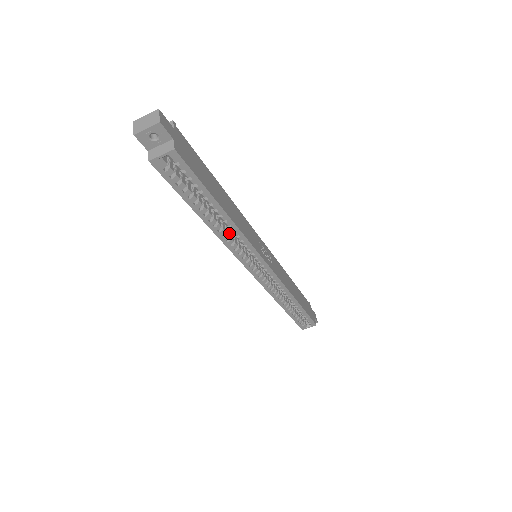
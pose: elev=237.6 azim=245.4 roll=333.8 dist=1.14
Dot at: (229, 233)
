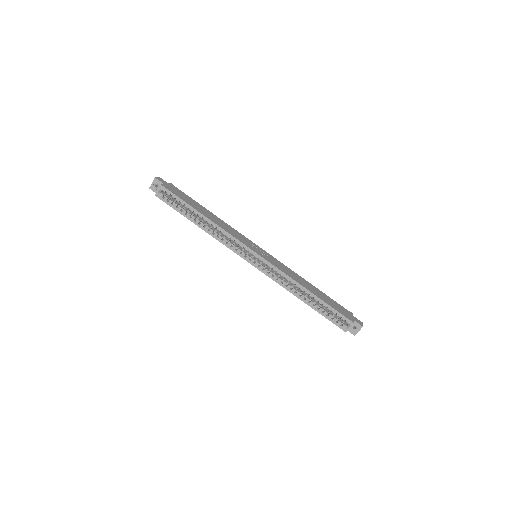
Dot at: (219, 234)
